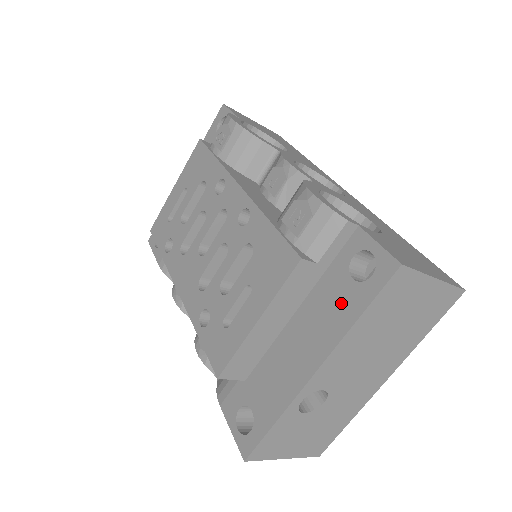
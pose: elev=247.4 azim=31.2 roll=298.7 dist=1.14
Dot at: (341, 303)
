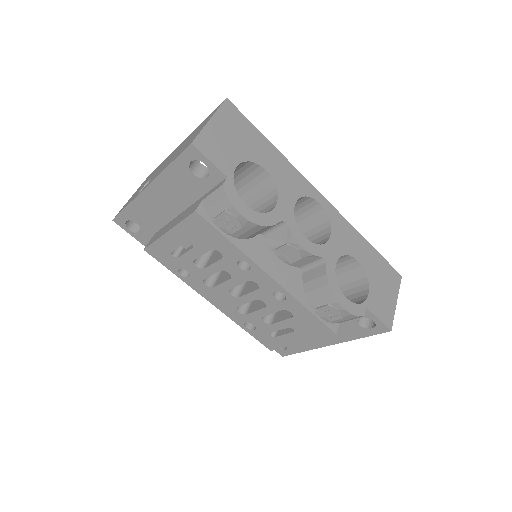
Dot at: (350, 331)
